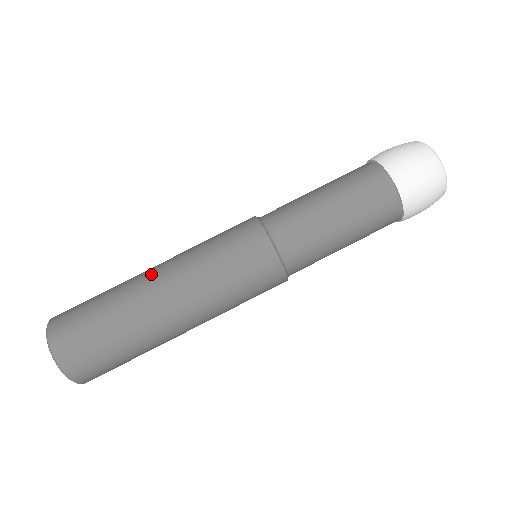
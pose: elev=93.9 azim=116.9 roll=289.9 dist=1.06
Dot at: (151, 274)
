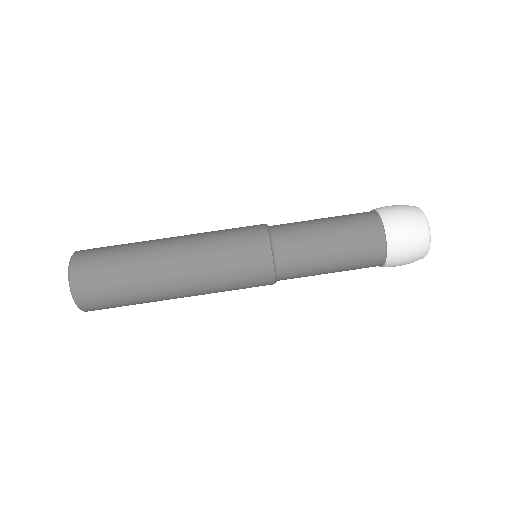
Dot at: (167, 252)
